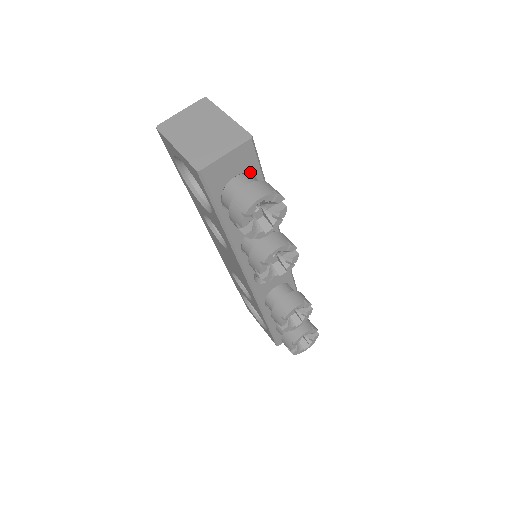
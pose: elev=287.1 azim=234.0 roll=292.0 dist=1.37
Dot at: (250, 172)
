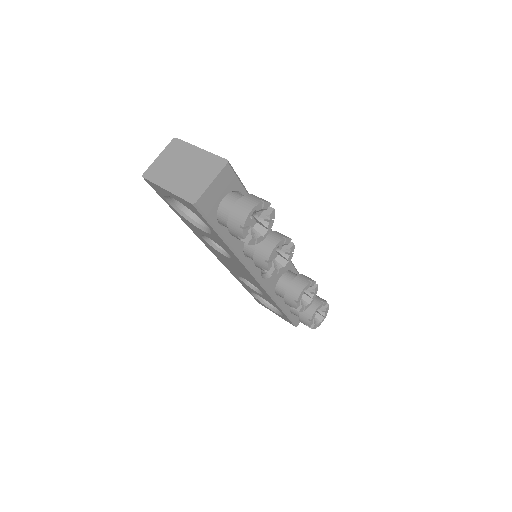
Dot at: (234, 190)
